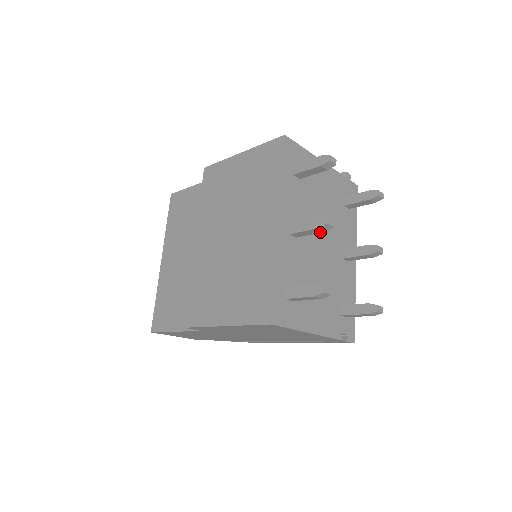
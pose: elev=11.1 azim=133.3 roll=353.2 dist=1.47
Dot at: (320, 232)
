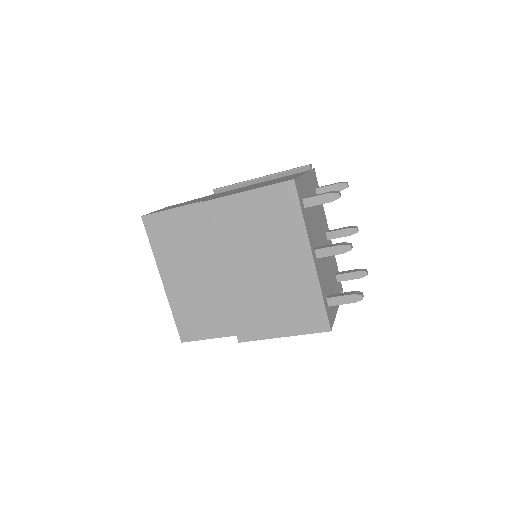
Dot at: occluded
